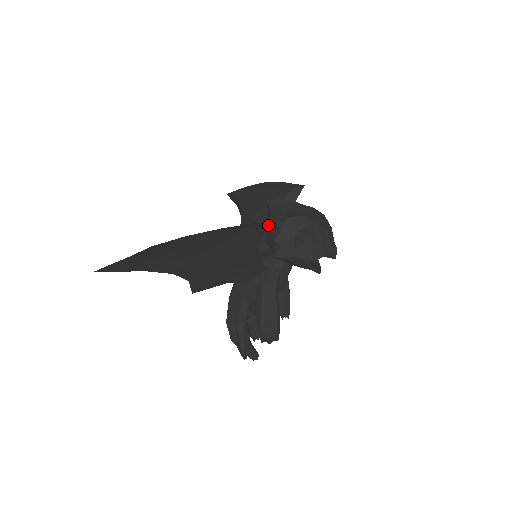
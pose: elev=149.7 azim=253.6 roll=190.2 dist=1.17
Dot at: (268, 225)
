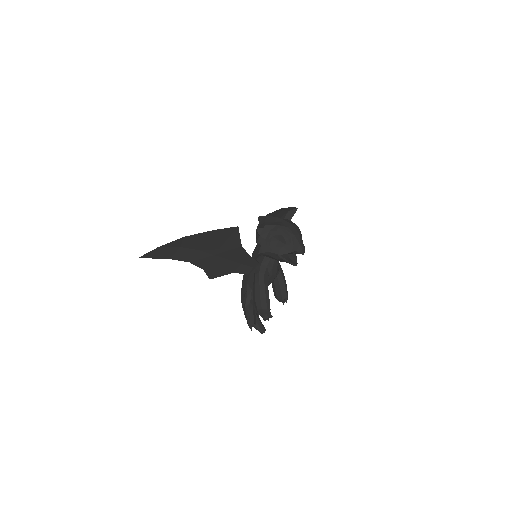
Dot at: (256, 232)
